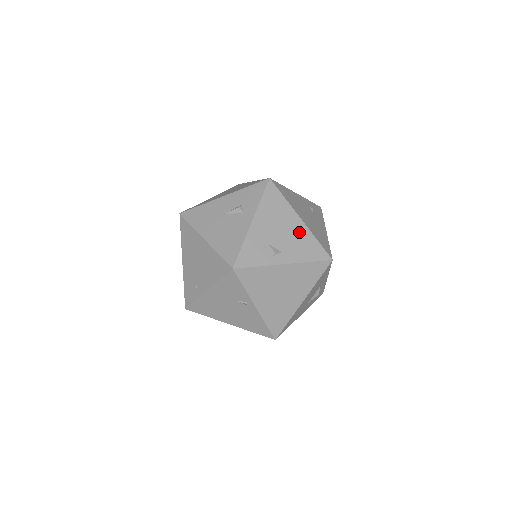
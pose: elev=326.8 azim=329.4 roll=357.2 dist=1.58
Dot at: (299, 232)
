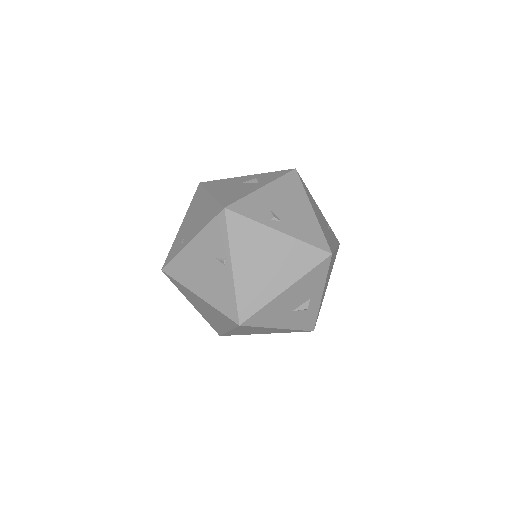
Dot at: (306, 216)
